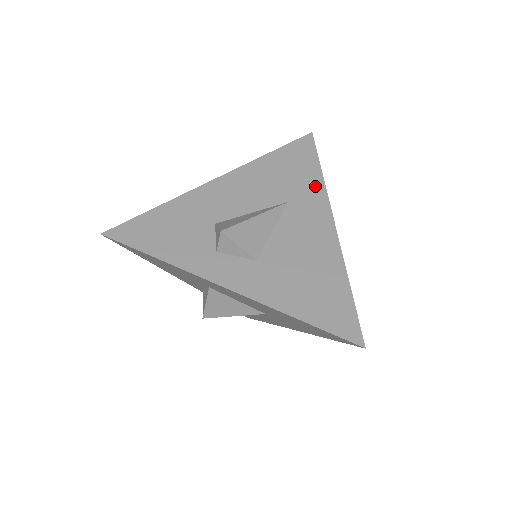
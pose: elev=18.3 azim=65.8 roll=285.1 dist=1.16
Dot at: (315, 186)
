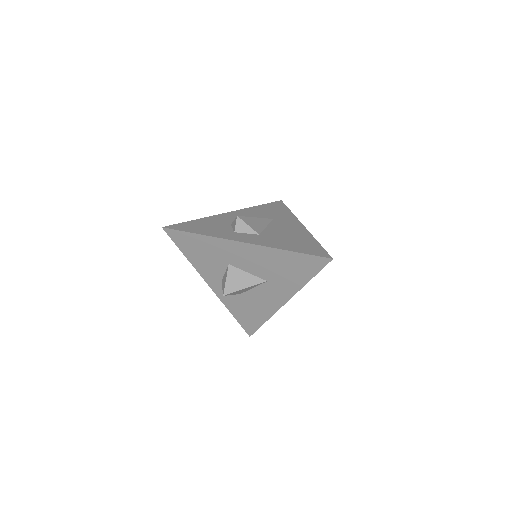
Dot at: (288, 215)
